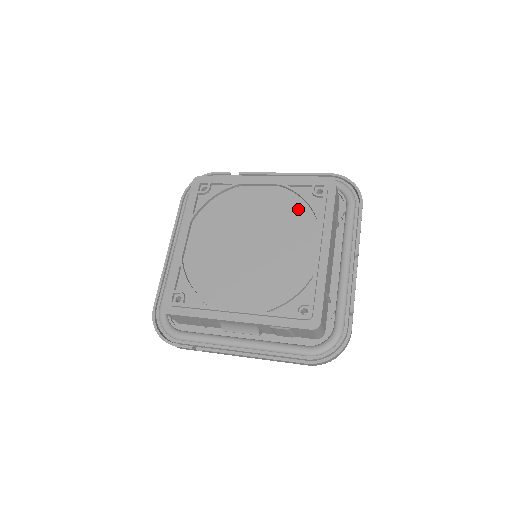
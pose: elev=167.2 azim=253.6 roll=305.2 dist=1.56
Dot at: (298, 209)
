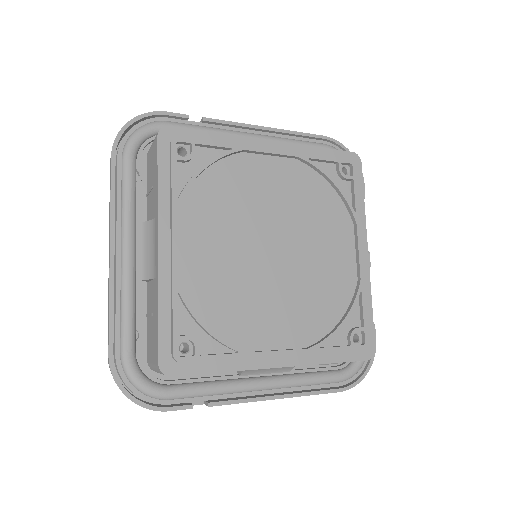
Dot at: (325, 196)
